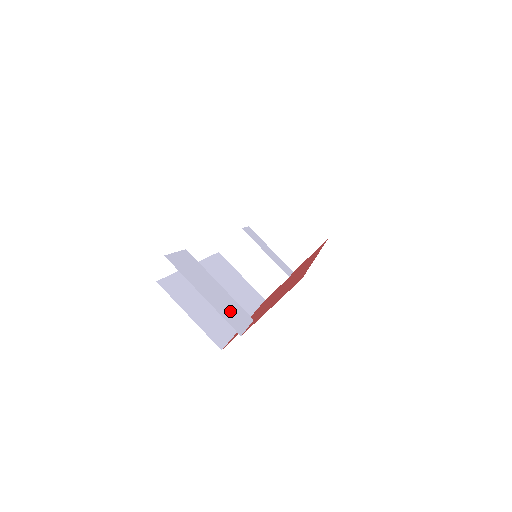
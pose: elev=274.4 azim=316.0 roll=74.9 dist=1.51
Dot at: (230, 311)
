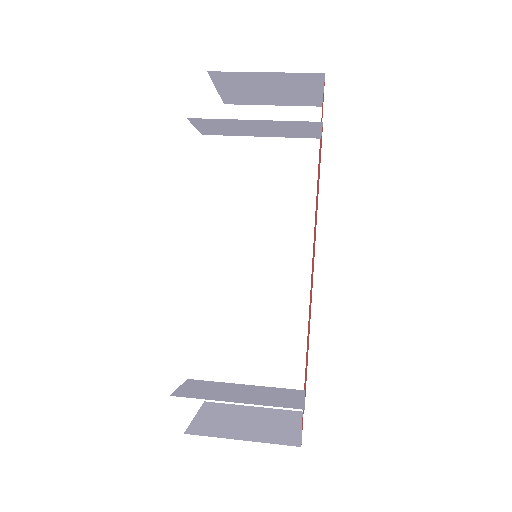
Dot at: occluded
